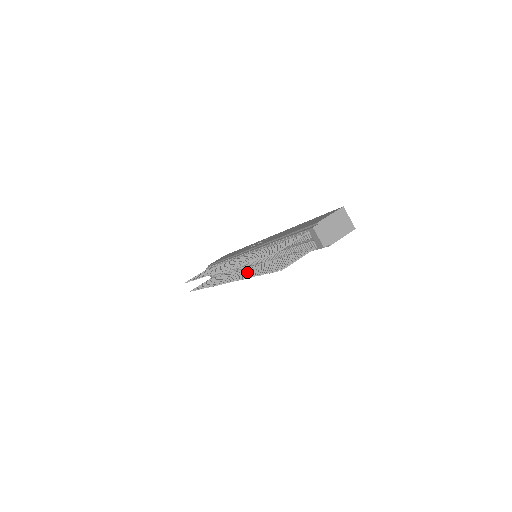
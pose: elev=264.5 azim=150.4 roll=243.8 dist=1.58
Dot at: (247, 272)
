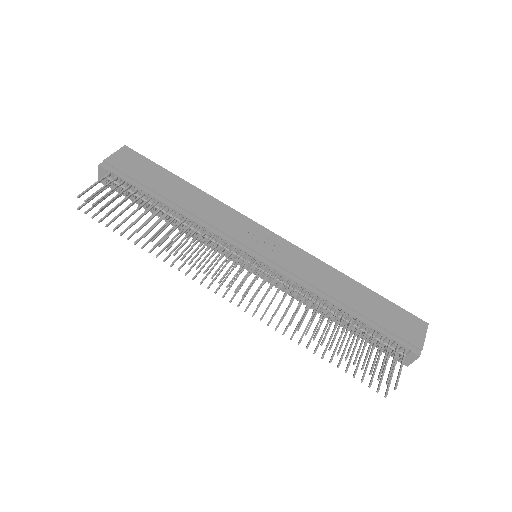
Dot at: occluded
